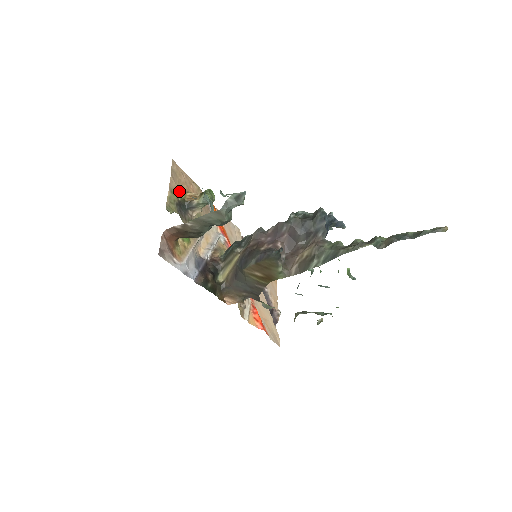
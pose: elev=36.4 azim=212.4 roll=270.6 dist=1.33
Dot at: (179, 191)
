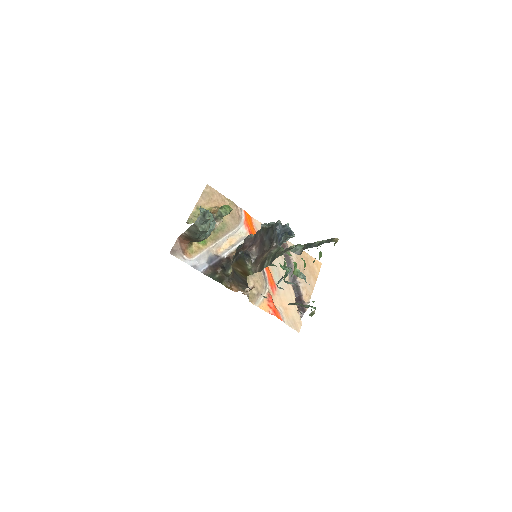
Dot at: (207, 207)
